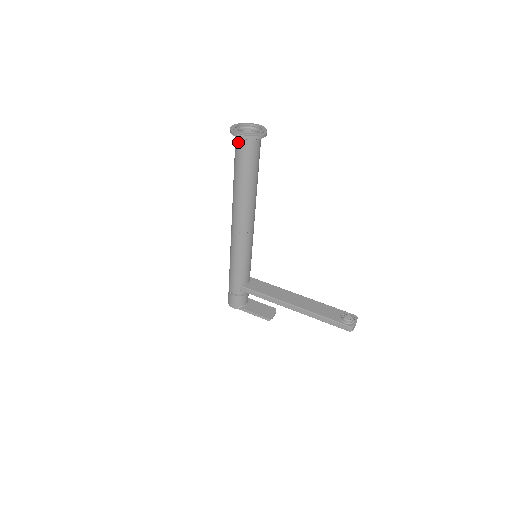
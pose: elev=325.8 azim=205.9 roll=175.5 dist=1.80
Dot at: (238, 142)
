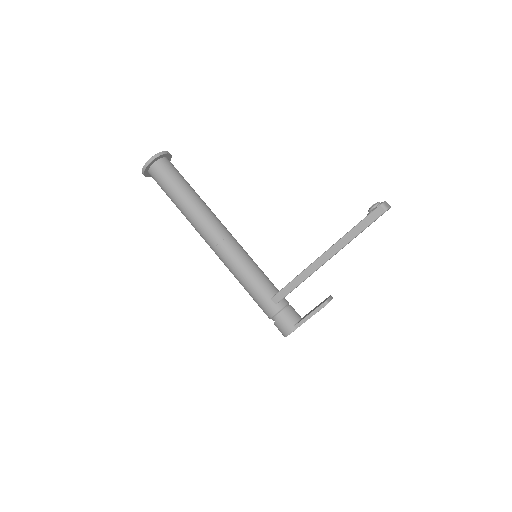
Dot at: (153, 174)
